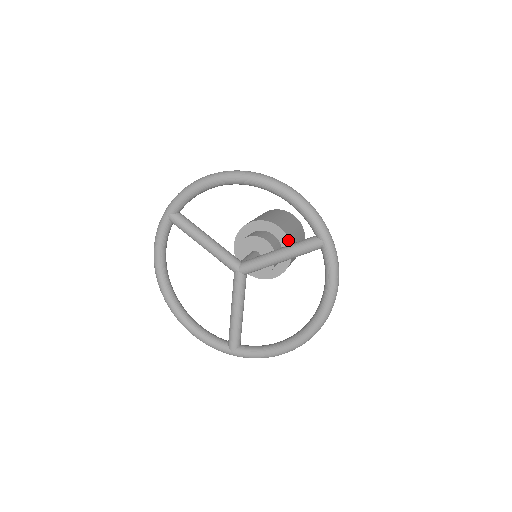
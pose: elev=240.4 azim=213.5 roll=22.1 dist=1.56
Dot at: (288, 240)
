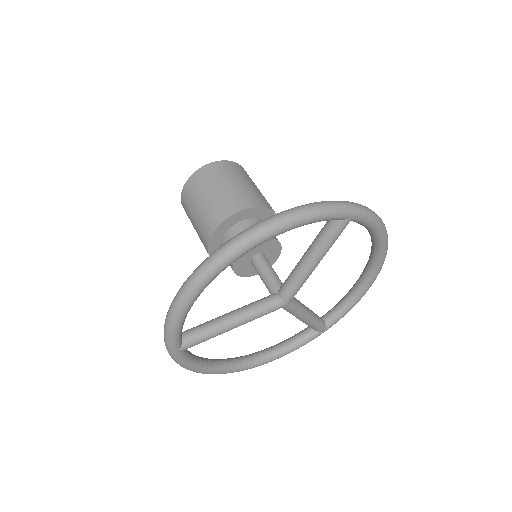
Dot at: (261, 209)
